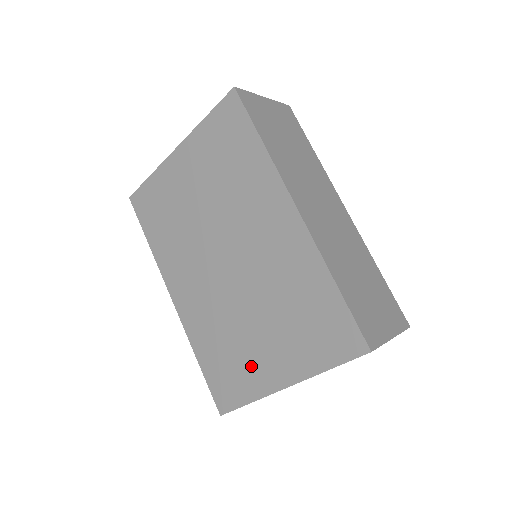
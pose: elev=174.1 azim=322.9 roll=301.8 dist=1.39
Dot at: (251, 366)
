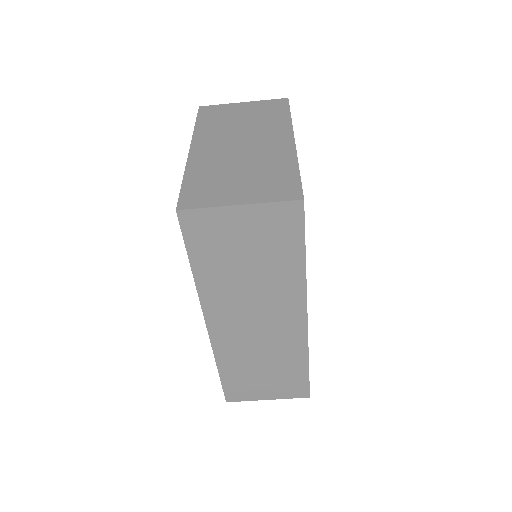
Dot at: occluded
